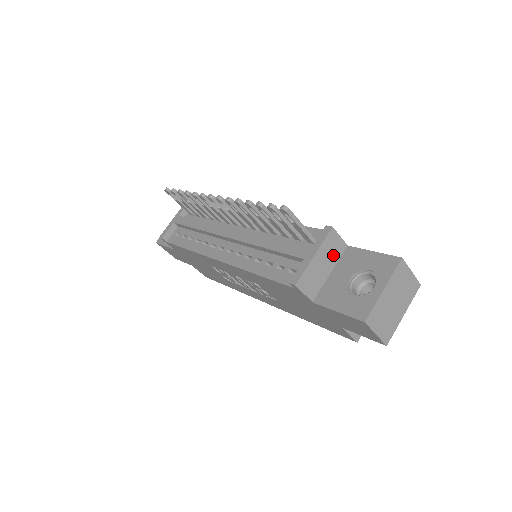
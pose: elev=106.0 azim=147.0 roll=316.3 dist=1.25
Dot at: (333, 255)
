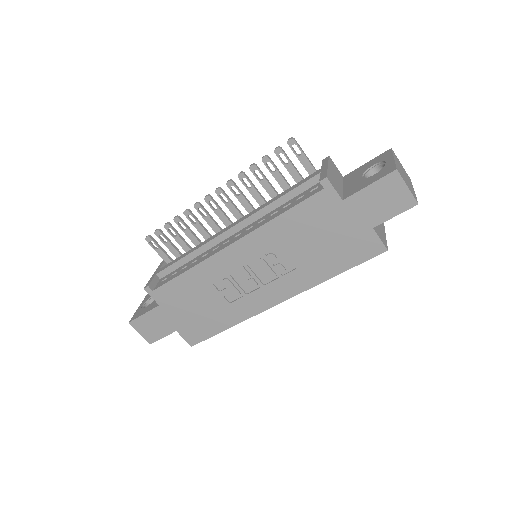
Dot at: (338, 176)
